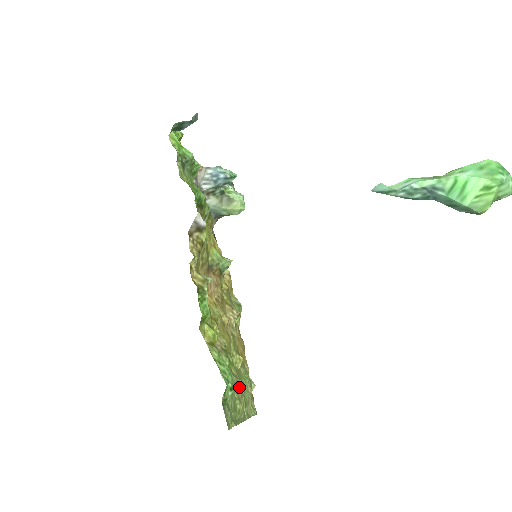
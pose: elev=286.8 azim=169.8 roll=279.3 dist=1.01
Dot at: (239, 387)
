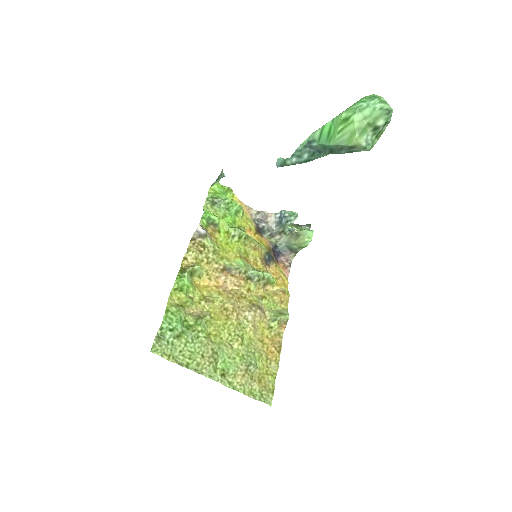
Dot at: (210, 349)
